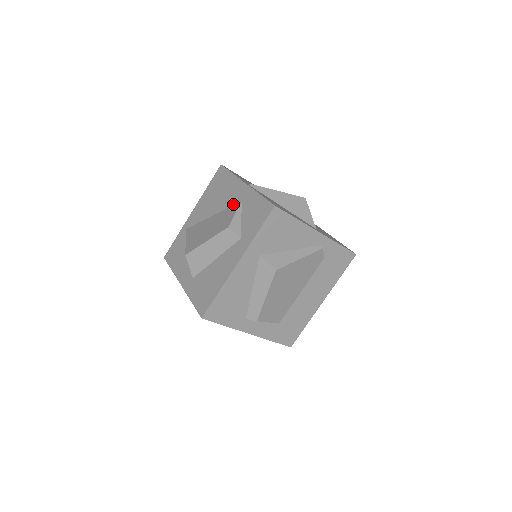
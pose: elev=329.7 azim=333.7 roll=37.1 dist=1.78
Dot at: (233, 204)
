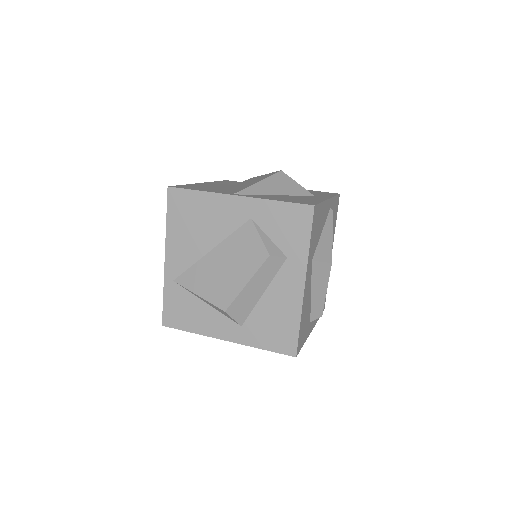
Dot at: (238, 226)
